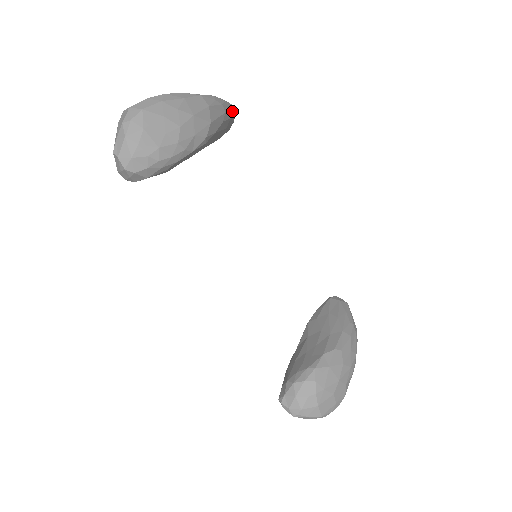
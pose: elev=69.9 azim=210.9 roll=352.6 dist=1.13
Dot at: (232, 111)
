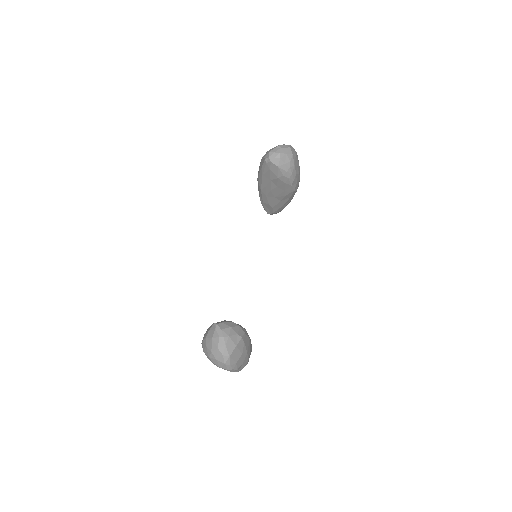
Dot at: occluded
